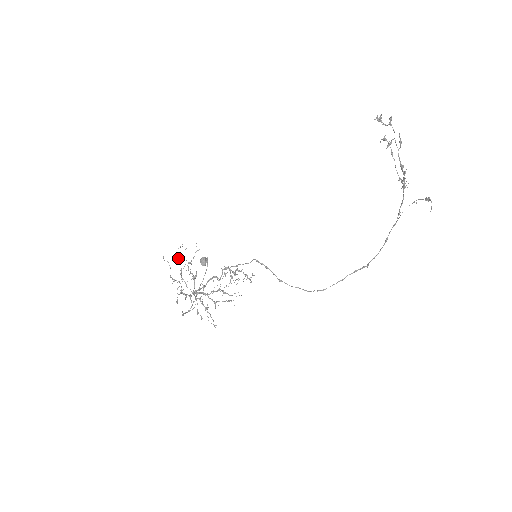
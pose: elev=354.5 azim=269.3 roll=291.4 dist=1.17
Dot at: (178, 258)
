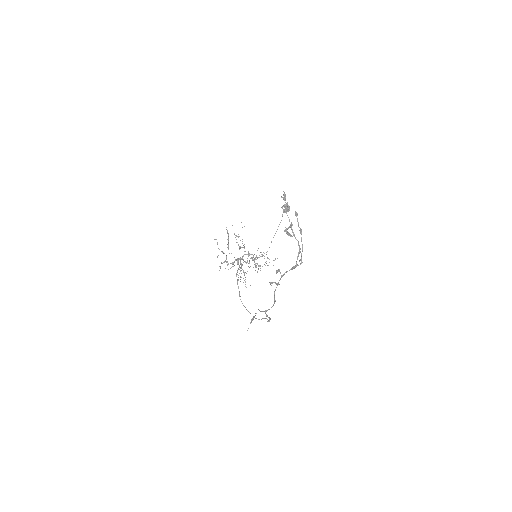
Dot at: occluded
